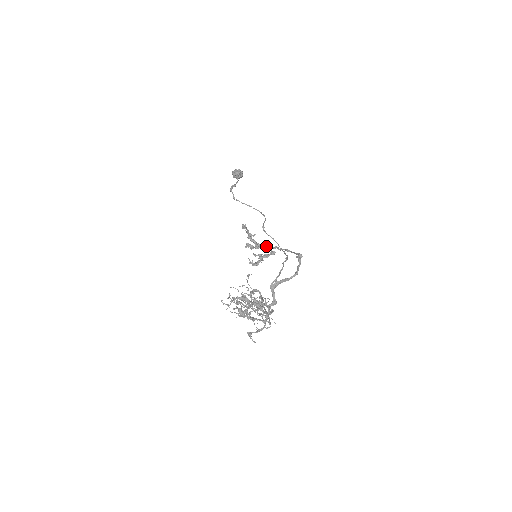
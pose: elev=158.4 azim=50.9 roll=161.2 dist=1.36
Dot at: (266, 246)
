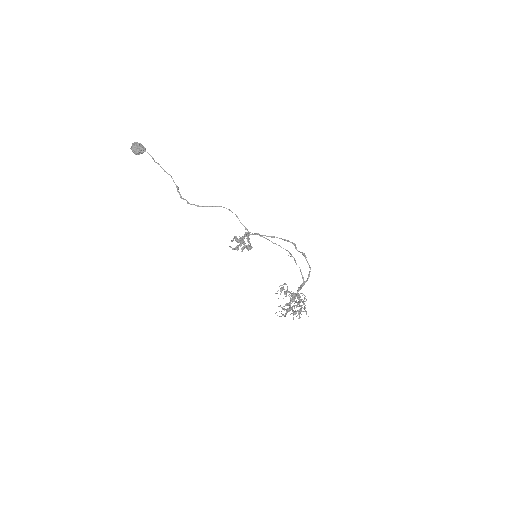
Dot at: (248, 237)
